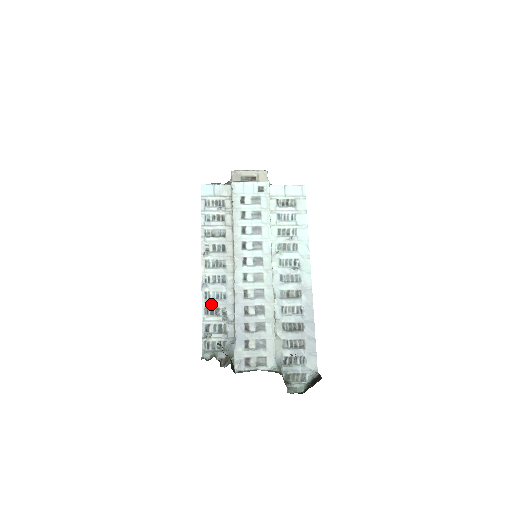
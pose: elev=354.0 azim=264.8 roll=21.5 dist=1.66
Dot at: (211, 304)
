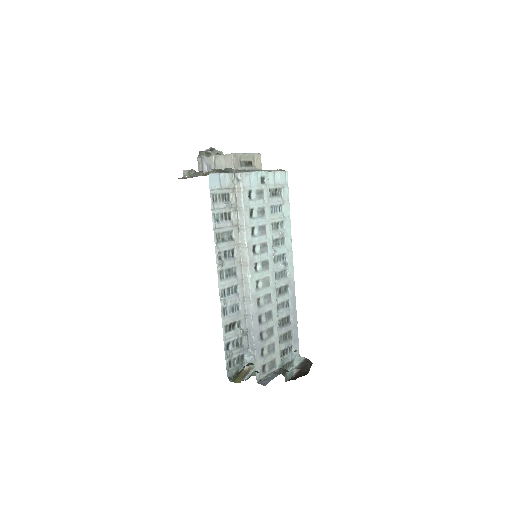
Dot at: (229, 320)
